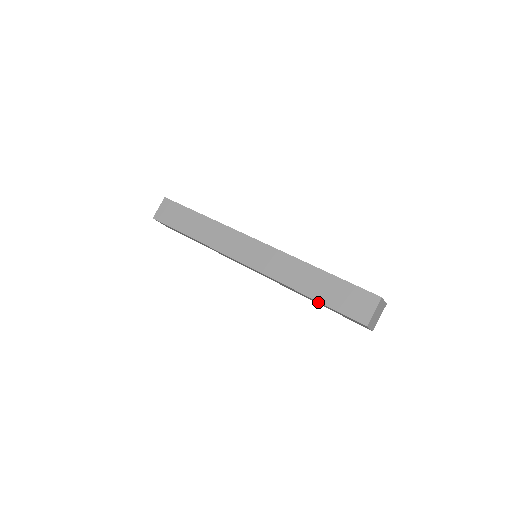
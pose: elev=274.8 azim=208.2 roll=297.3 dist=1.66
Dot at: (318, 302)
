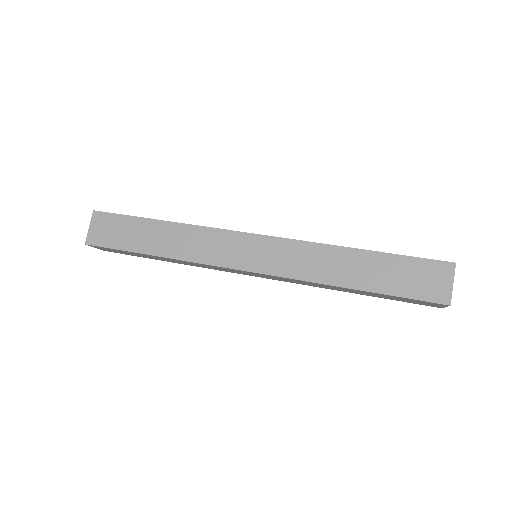
Dot at: (369, 293)
